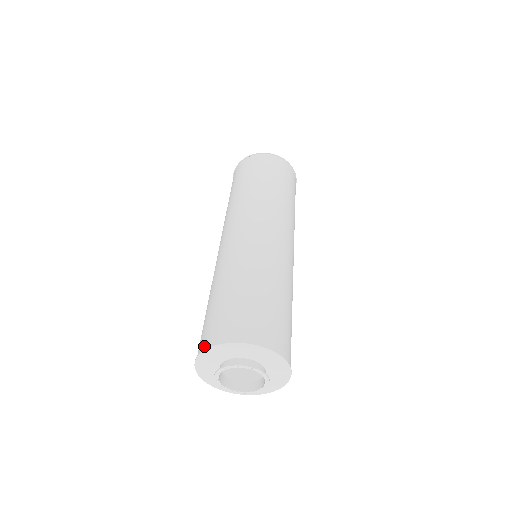
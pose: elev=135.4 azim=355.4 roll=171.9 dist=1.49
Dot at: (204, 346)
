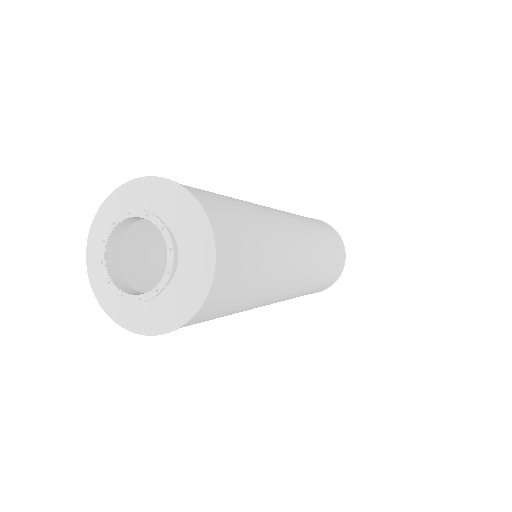
Dot at: occluded
